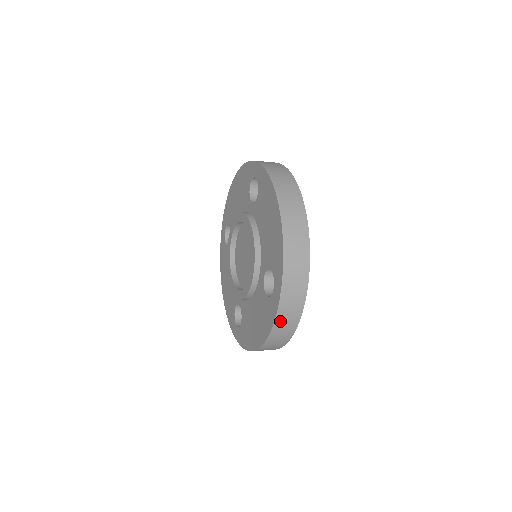
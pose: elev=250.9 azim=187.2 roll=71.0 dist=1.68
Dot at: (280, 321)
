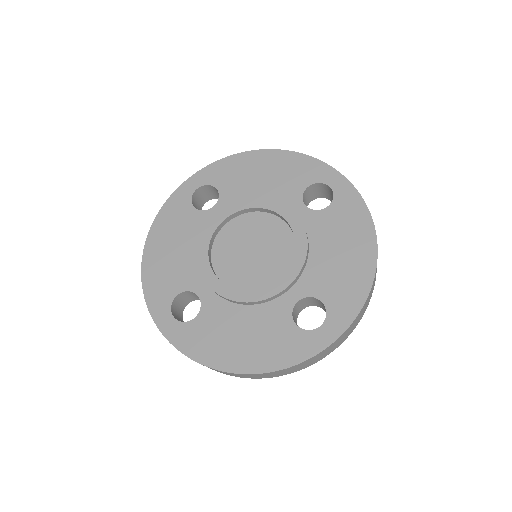
Dot at: occluded
